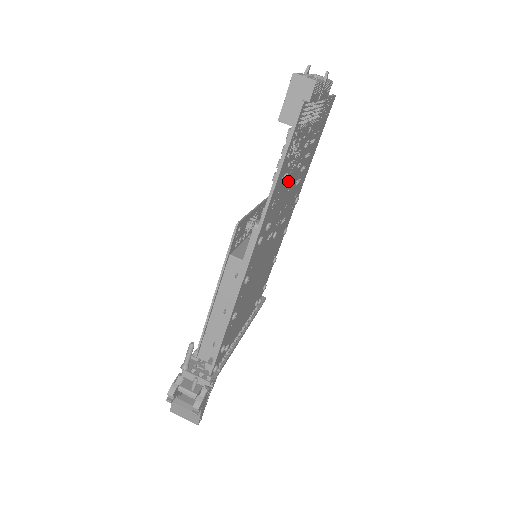
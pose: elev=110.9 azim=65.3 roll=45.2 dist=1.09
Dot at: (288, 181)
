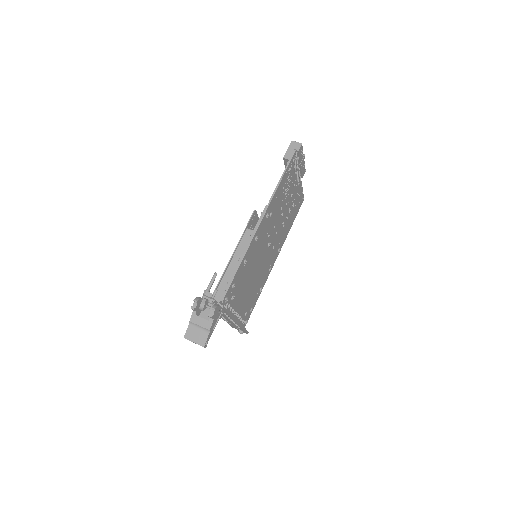
Dot at: (282, 204)
